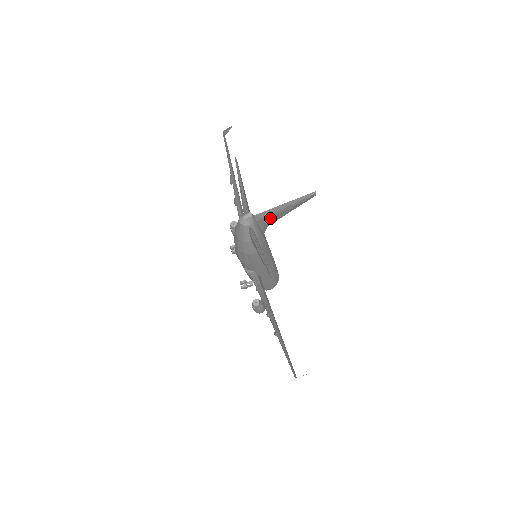
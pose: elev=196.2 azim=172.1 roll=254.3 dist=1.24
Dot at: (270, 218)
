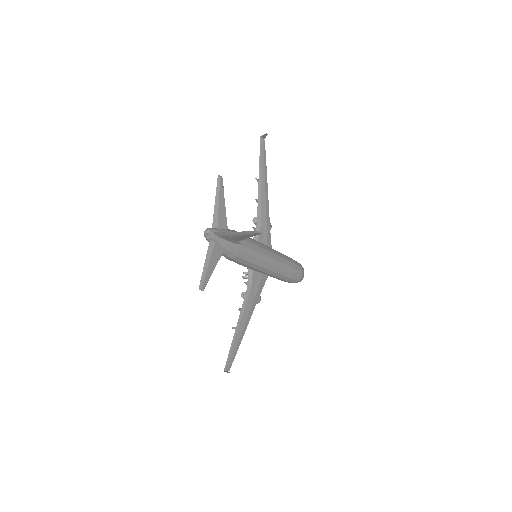
Dot at: (231, 238)
